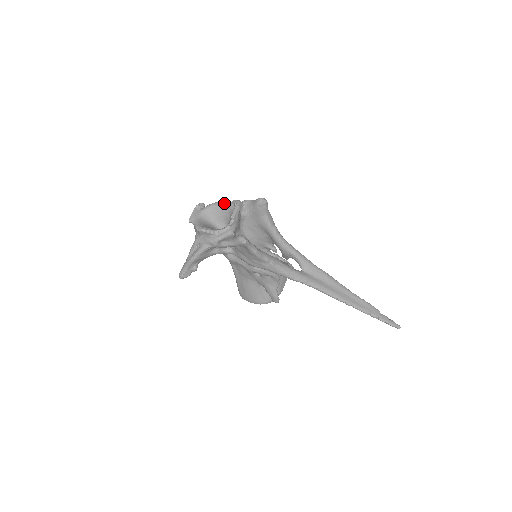
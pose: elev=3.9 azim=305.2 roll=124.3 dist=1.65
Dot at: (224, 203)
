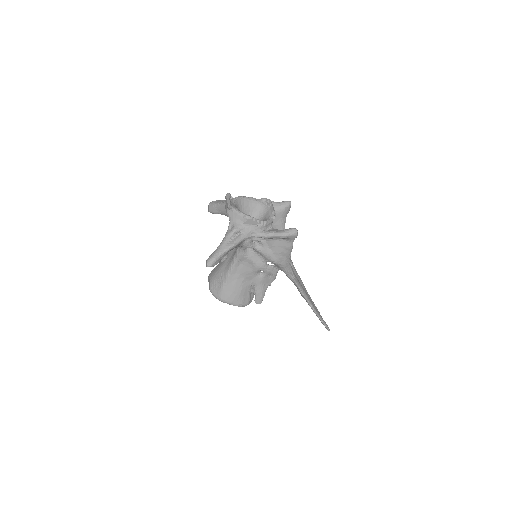
Dot at: (253, 198)
